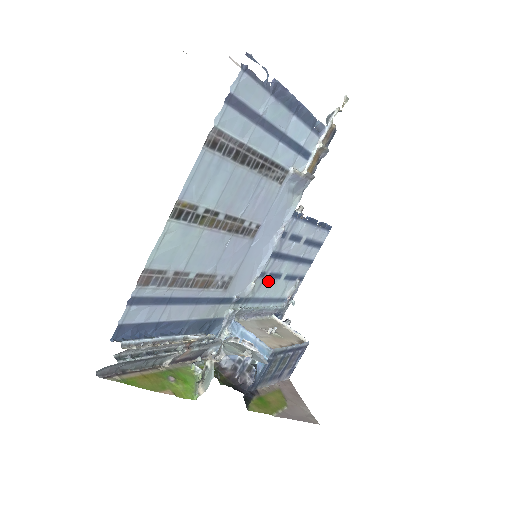
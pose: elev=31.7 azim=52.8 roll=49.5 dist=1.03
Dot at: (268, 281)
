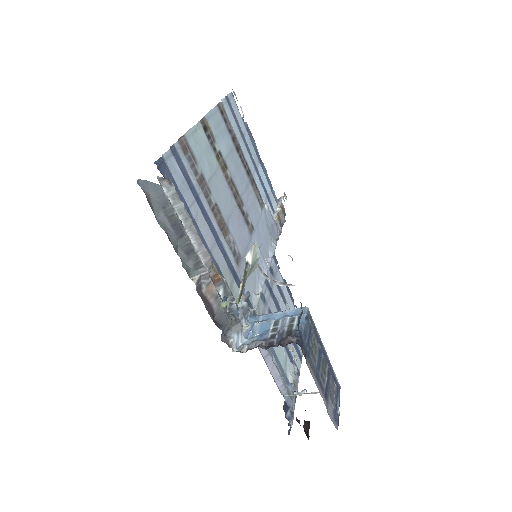
Dot at: occluded
